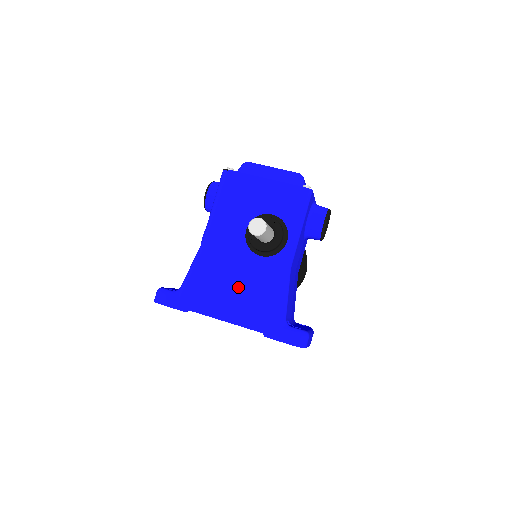
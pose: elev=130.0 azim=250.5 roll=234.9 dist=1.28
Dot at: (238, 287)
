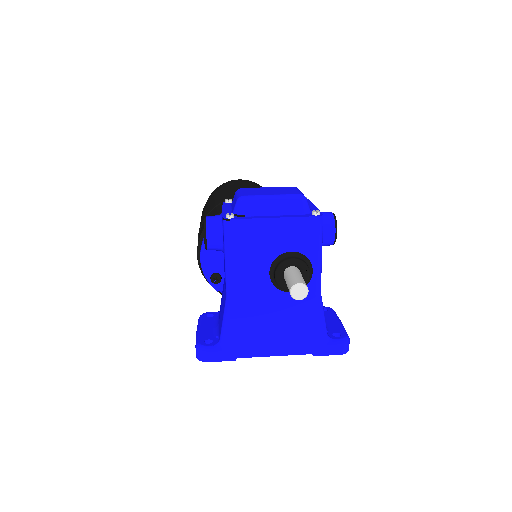
Dot at: (278, 325)
